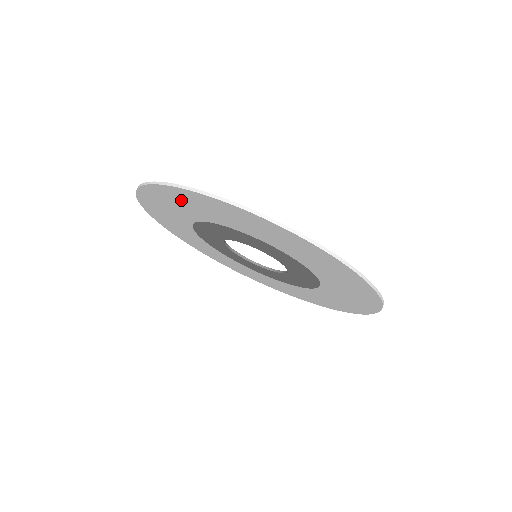
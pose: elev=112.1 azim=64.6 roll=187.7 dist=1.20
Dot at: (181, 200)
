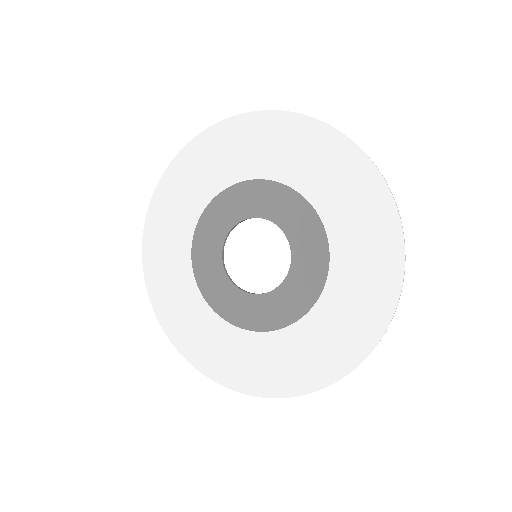
Dot at: (252, 138)
